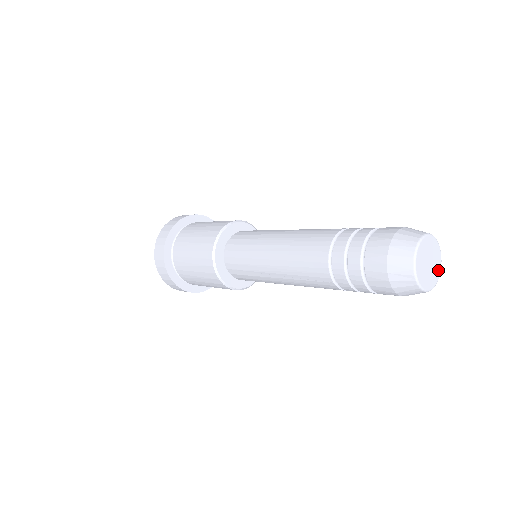
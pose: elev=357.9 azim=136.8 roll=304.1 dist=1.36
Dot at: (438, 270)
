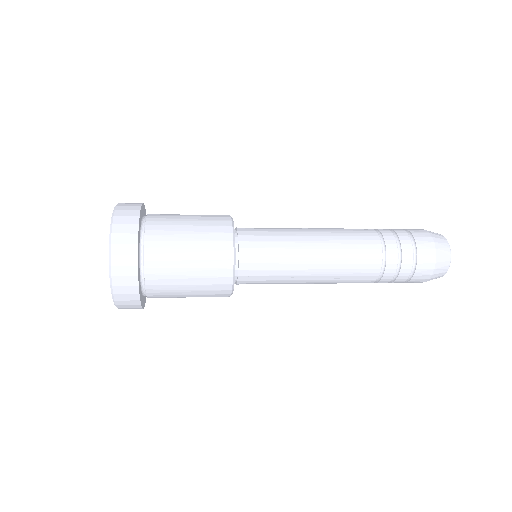
Dot at: occluded
